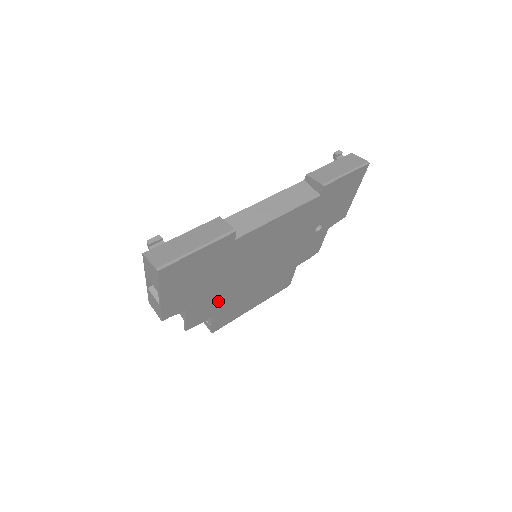
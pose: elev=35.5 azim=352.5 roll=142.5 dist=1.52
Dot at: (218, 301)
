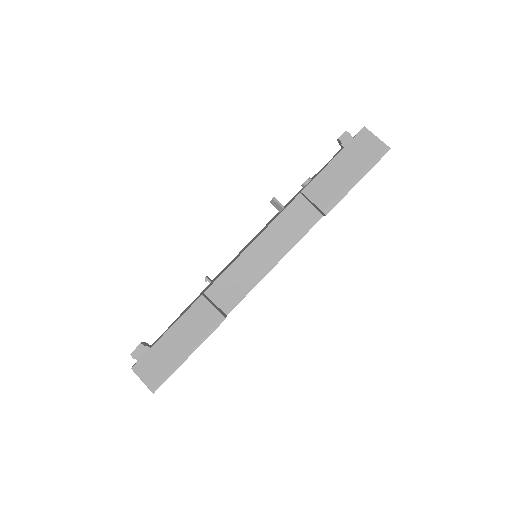
Dot at: occluded
